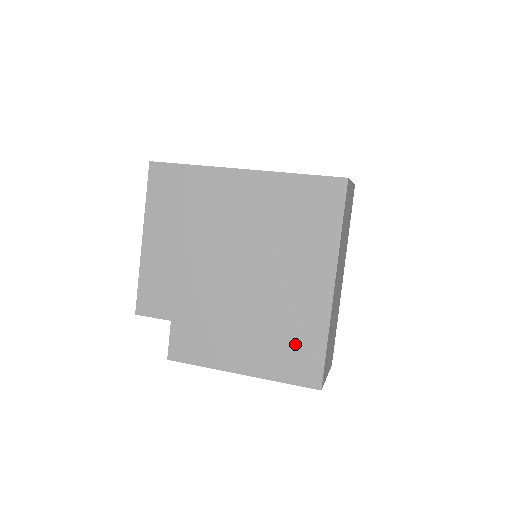
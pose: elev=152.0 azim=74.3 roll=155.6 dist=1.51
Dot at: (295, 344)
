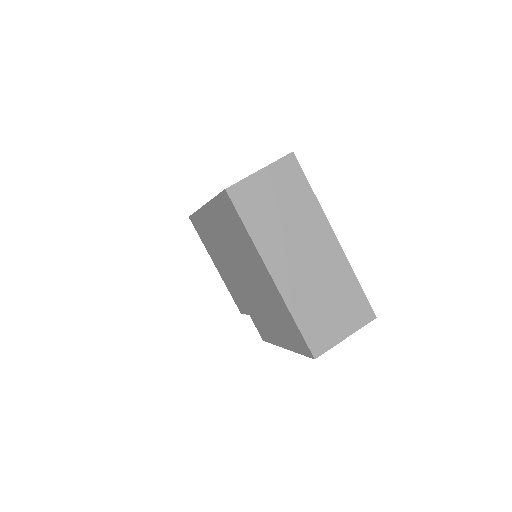
Dot at: (286, 324)
